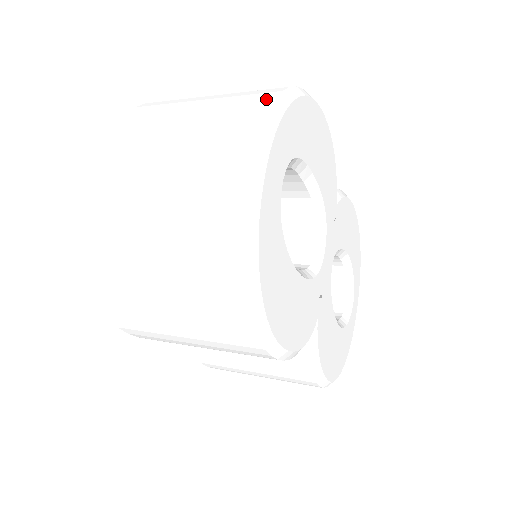
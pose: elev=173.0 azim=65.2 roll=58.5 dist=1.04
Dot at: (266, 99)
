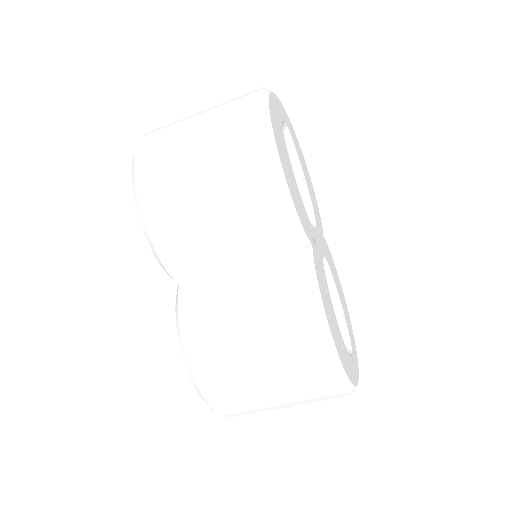
Dot at: occluded
